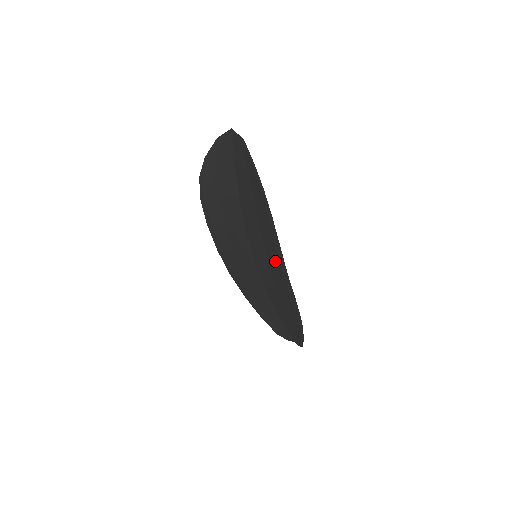
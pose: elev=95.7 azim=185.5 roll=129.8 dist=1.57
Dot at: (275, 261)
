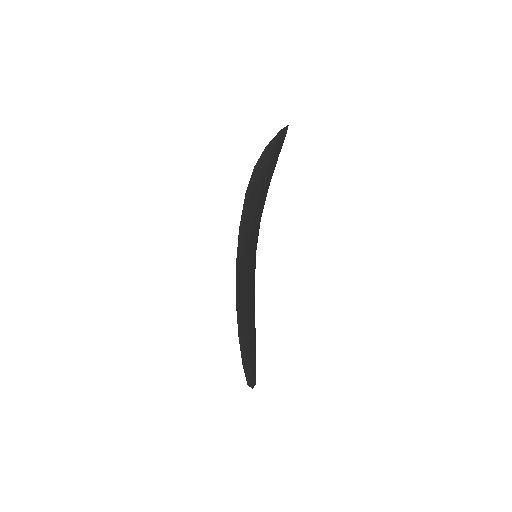
Dot at: (242, 251)
